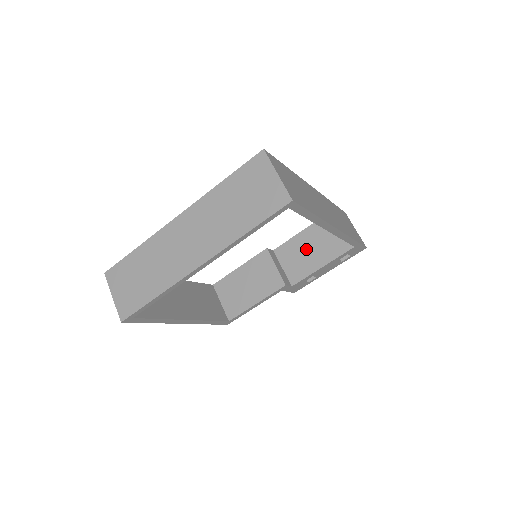
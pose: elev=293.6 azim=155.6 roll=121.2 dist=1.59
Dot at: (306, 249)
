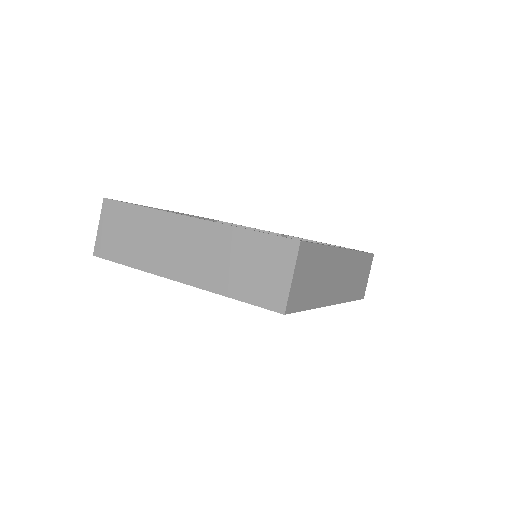
Dot at: occluded
